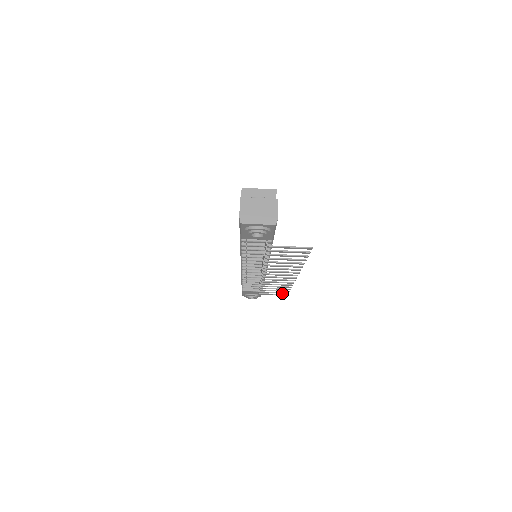
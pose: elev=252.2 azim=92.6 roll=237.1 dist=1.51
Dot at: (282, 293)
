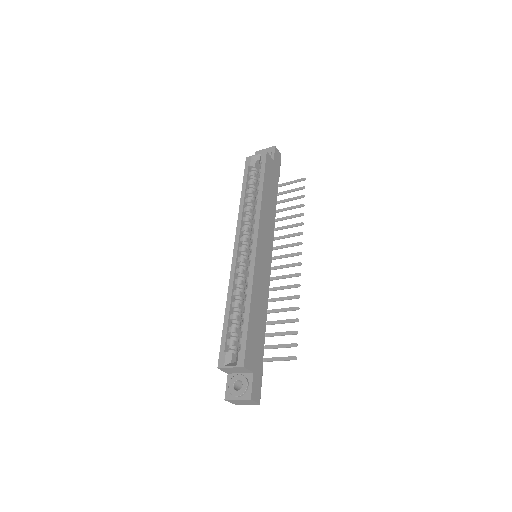
Dot at: (299, 188)
